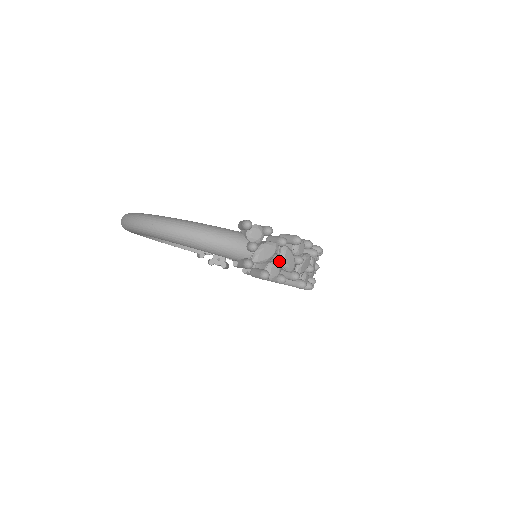
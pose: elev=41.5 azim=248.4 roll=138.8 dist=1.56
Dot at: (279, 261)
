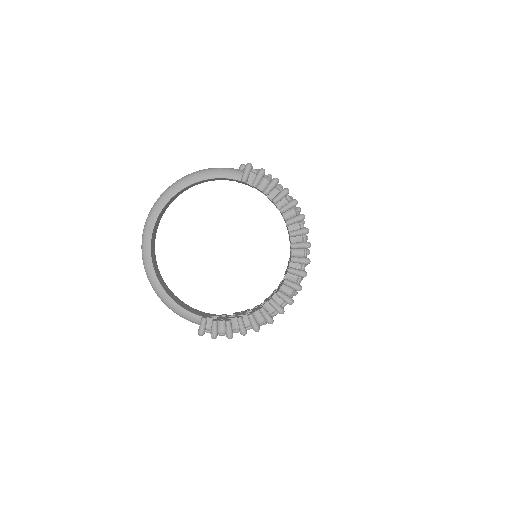
Dot at: (270, 175)
